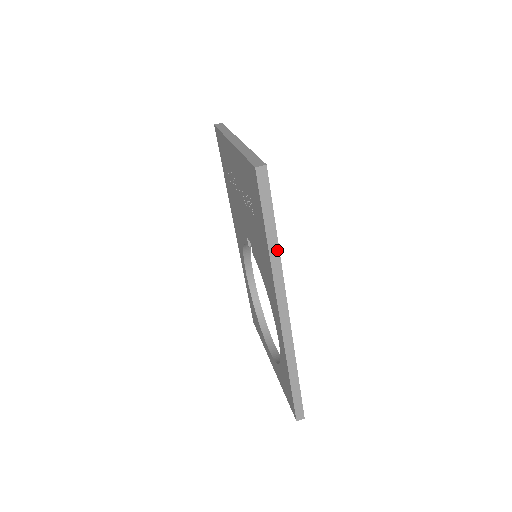
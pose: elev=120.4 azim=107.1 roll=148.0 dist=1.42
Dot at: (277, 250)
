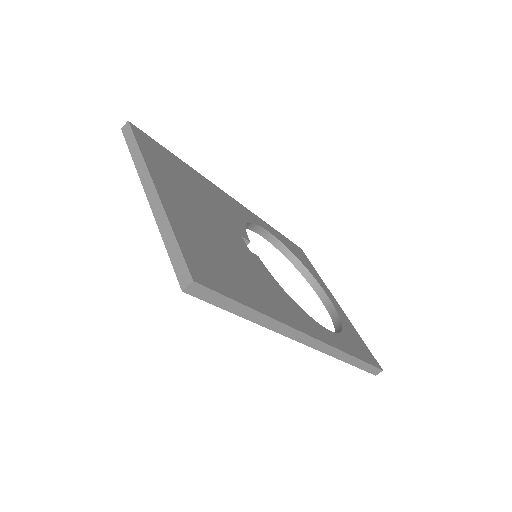
Dot at: (266, 318)
